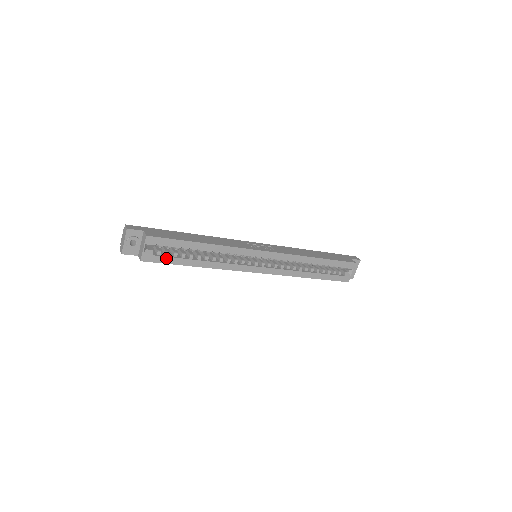
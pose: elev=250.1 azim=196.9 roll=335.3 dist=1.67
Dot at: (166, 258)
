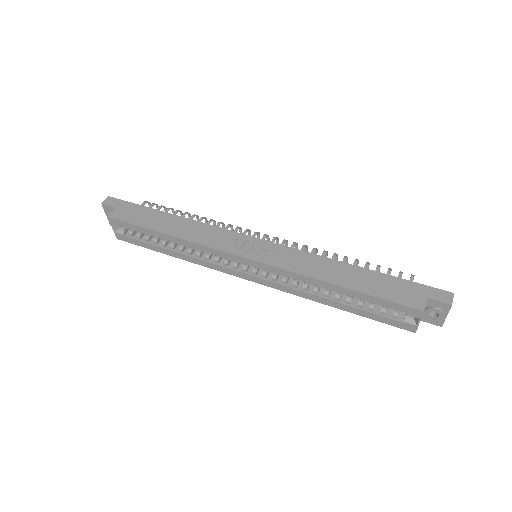
Dot at: (138, 241)
